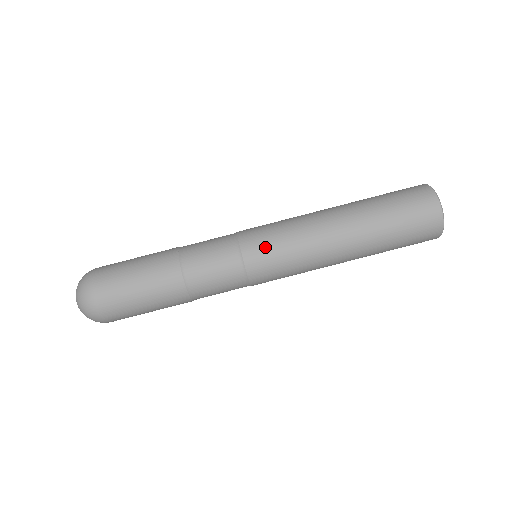
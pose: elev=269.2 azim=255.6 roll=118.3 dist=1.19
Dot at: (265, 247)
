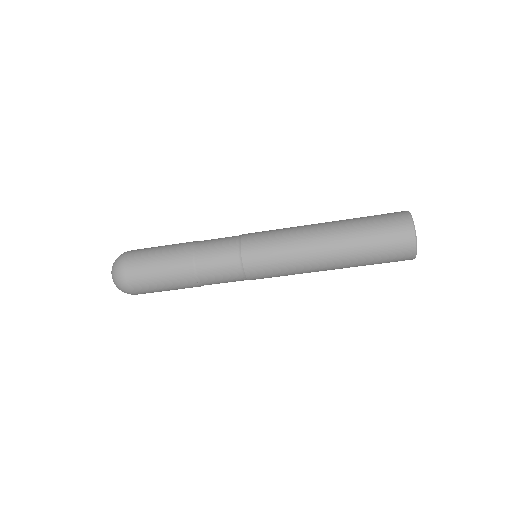
Dot at: (260, 249)
